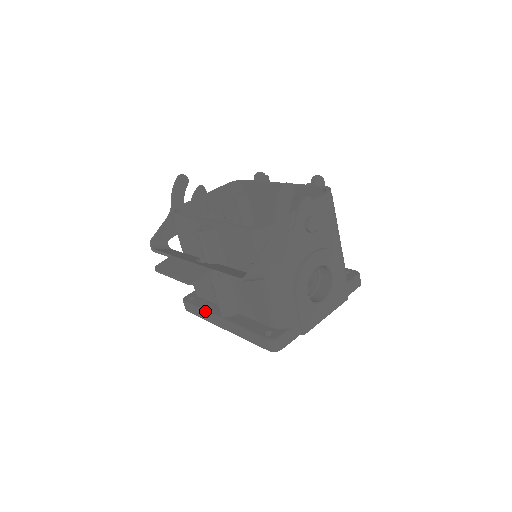
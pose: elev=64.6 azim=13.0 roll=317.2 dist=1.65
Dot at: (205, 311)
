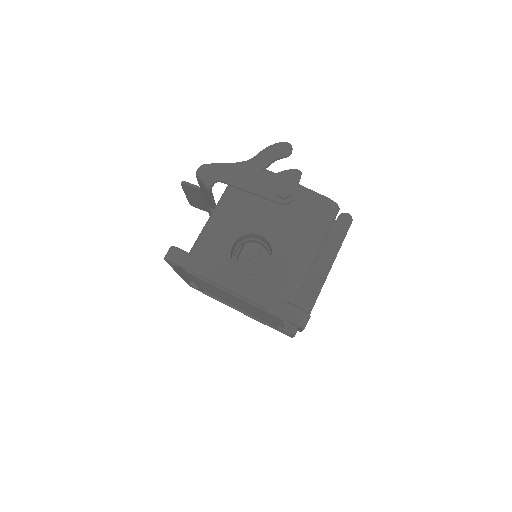
Dot at: occluded
